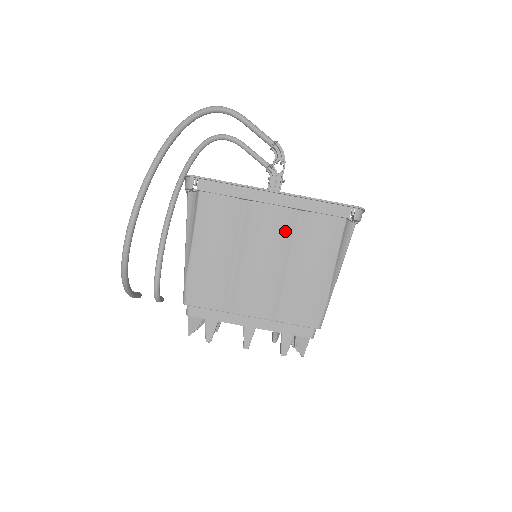
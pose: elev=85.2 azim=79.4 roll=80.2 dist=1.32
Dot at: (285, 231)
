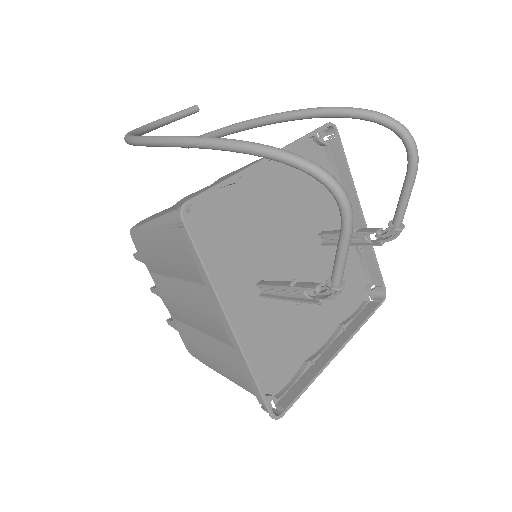
Dot at: (217, 332)
